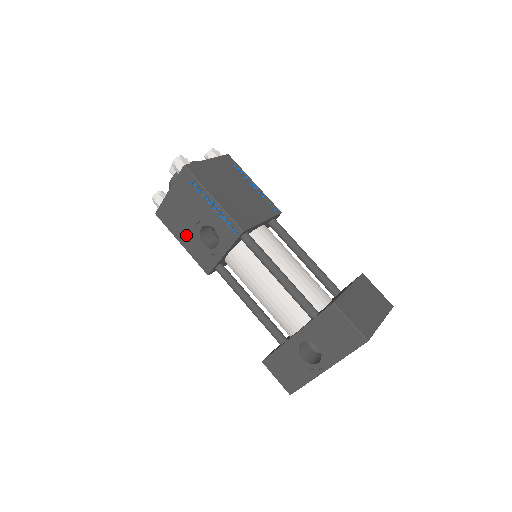
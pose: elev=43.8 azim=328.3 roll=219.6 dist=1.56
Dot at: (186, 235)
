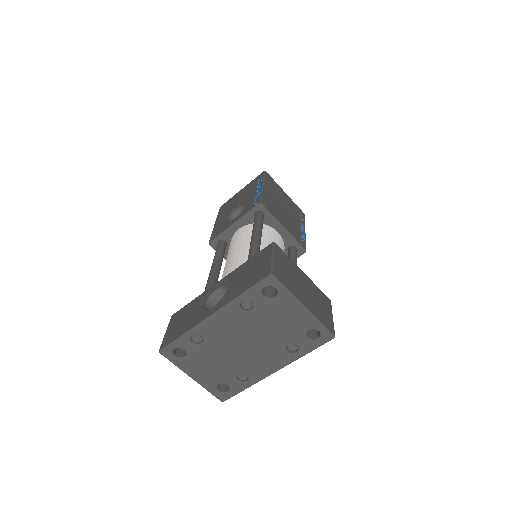
Dot at: (224, 216)
